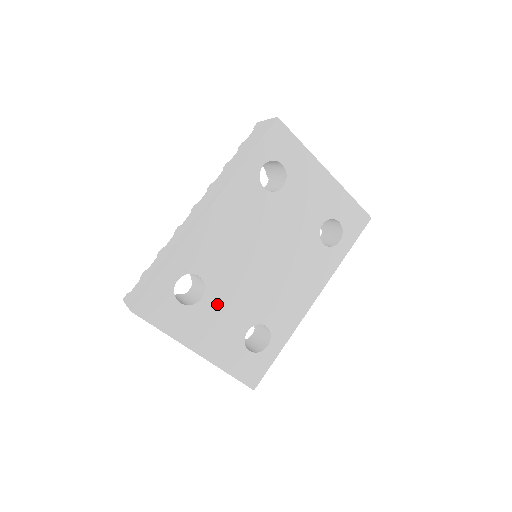
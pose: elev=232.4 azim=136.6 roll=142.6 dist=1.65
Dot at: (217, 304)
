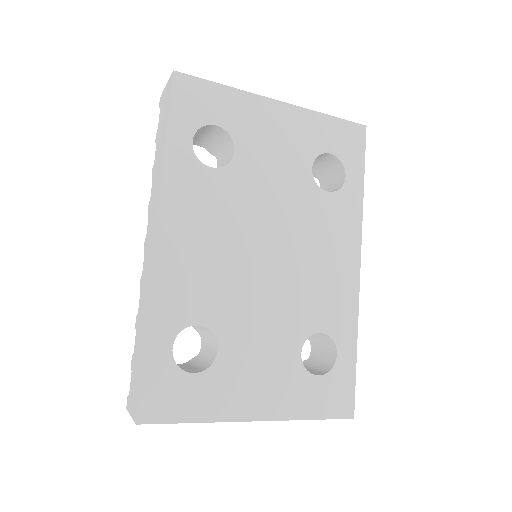
Dot at: (242, 345)
